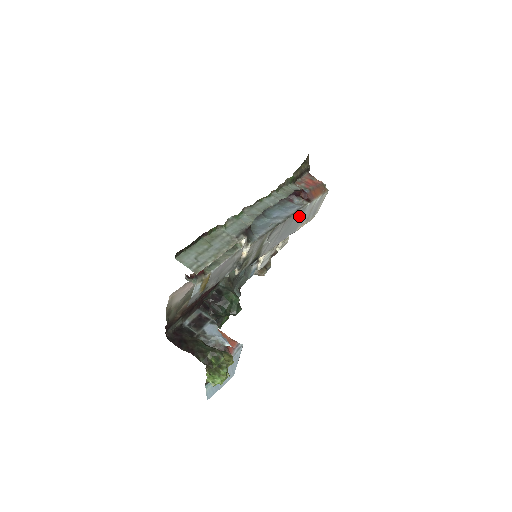
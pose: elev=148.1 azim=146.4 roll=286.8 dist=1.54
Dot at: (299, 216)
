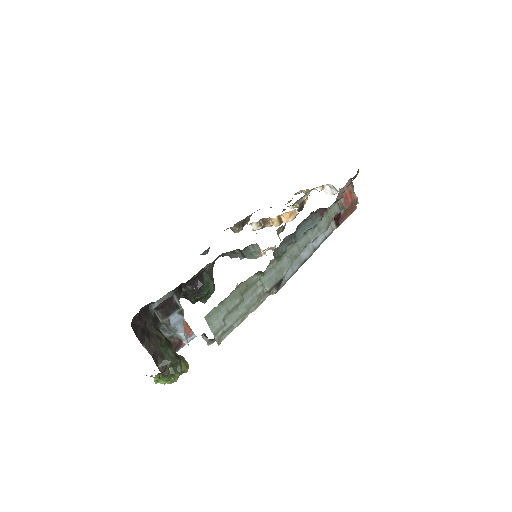
Dot at: occluded
